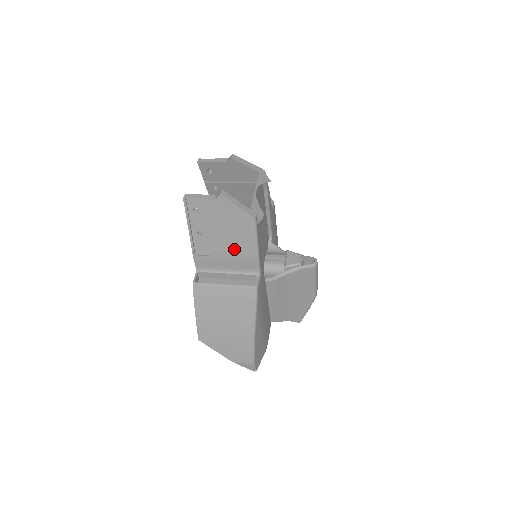
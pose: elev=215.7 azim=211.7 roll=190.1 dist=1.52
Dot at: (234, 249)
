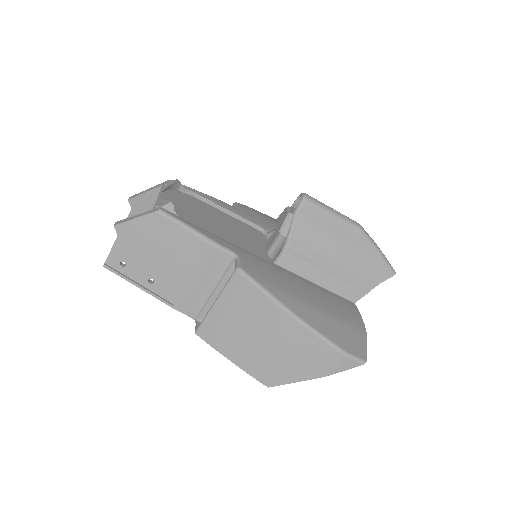
Dot at: (186, 260)
